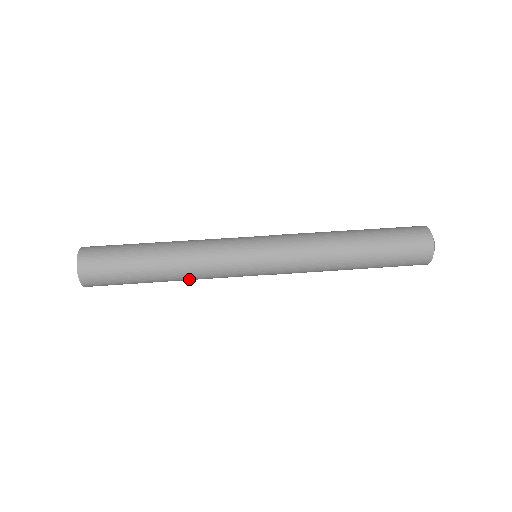
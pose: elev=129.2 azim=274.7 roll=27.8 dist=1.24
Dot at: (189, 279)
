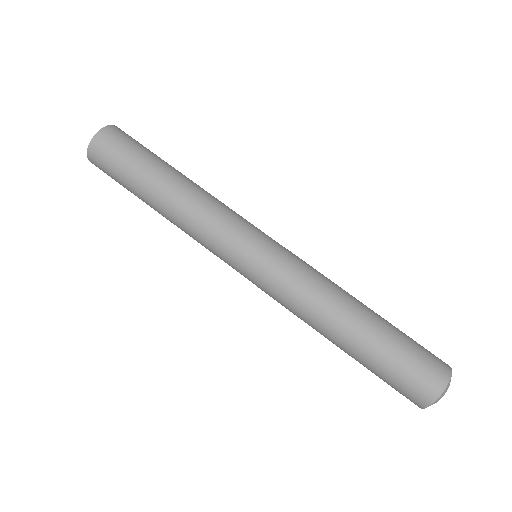
Dot at: (178, 224)
